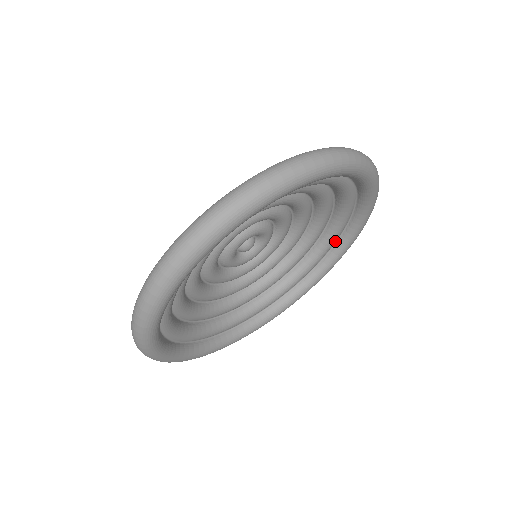
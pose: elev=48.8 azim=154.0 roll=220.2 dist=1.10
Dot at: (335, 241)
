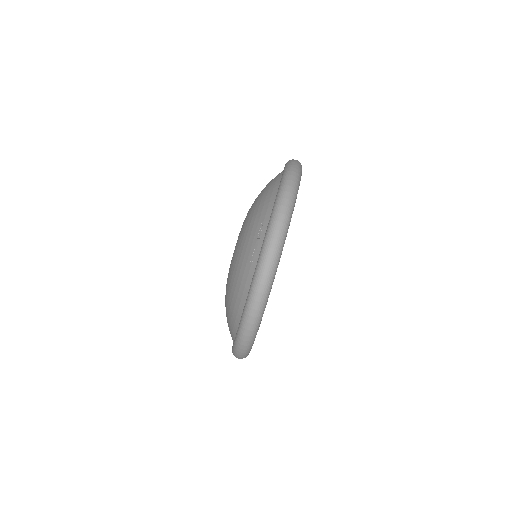
Dot at: occluded
